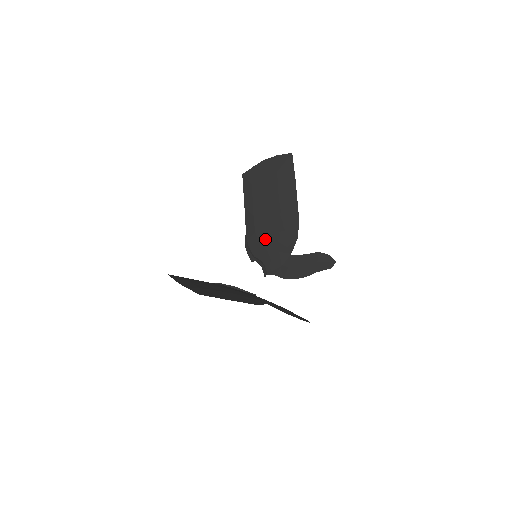
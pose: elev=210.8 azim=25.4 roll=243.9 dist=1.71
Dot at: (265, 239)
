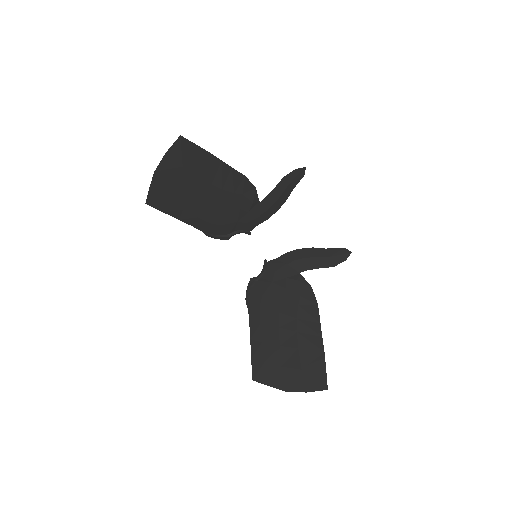
Dot at: (227, 219)
